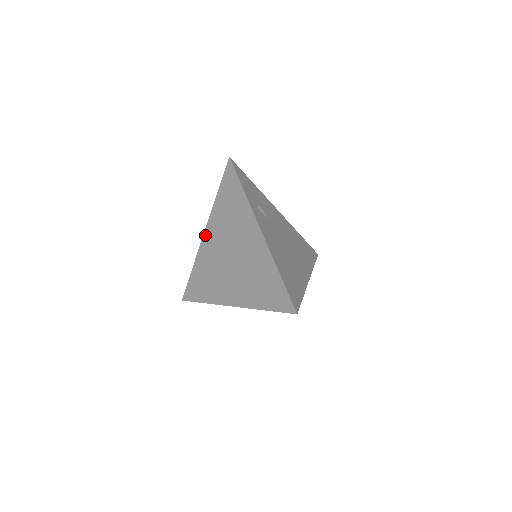
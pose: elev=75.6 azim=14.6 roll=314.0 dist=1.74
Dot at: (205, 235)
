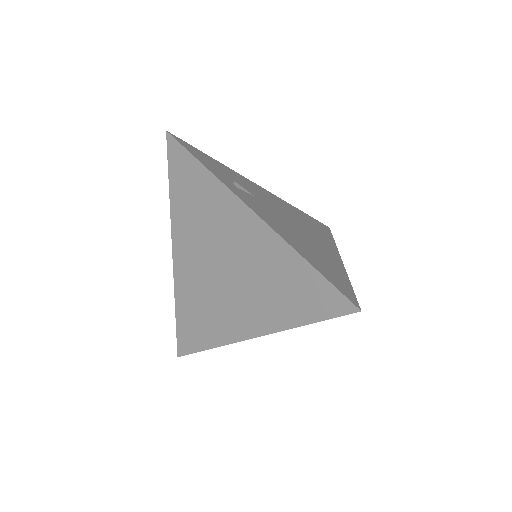
Dot at: (175, 255)
